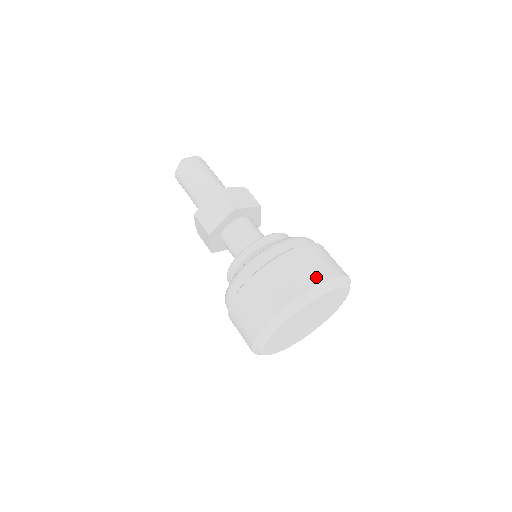
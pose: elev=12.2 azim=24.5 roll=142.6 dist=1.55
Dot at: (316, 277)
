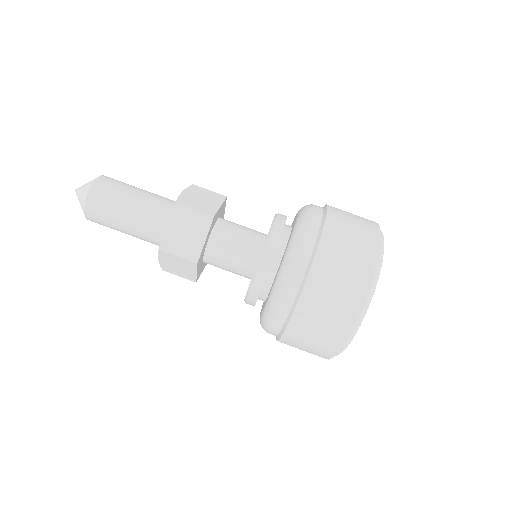
Dot at: occluded
